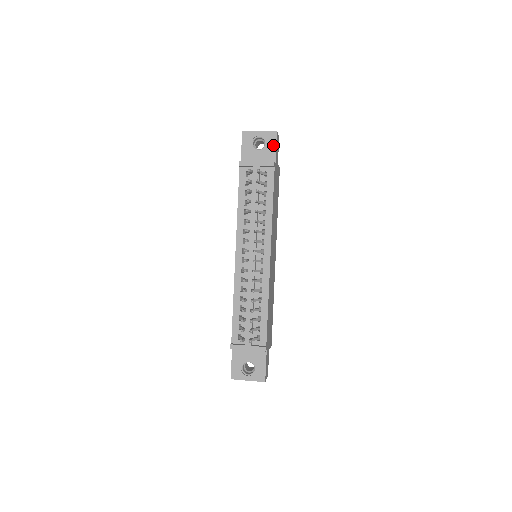
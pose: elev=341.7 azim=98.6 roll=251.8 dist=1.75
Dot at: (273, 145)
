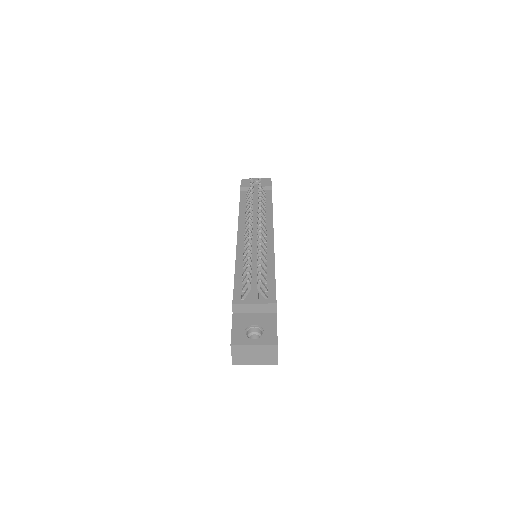
Dot at: occluded
